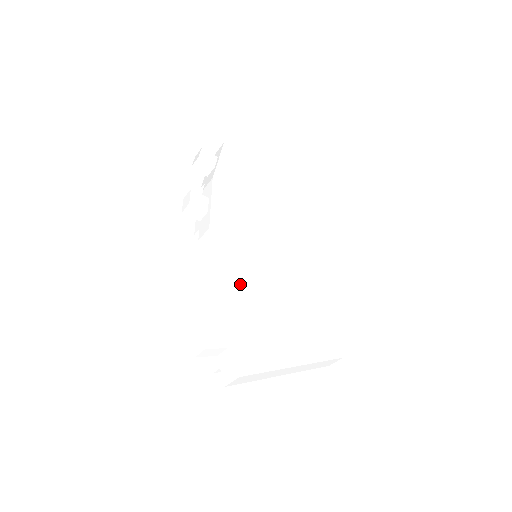
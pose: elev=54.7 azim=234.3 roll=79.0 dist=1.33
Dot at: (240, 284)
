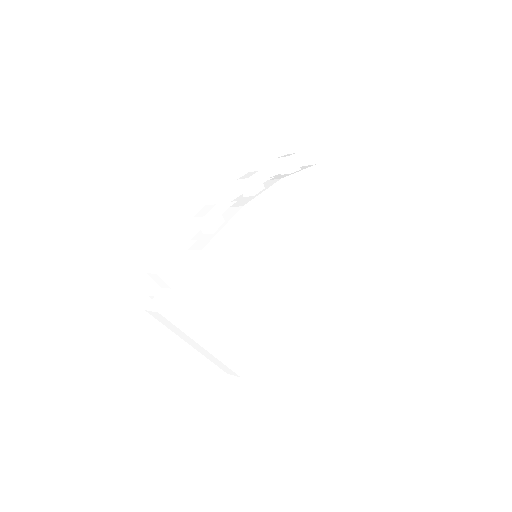
Dot at: (224, 260)
